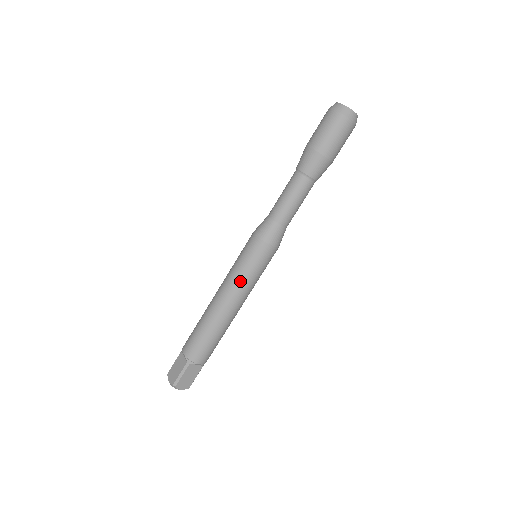
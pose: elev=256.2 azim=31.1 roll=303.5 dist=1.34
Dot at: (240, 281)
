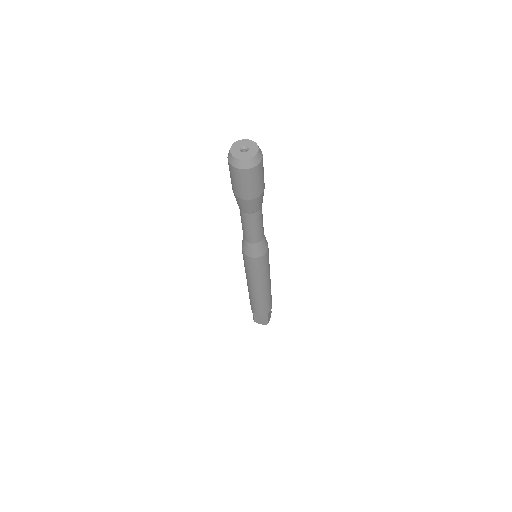
Dot at: (247, 274)
